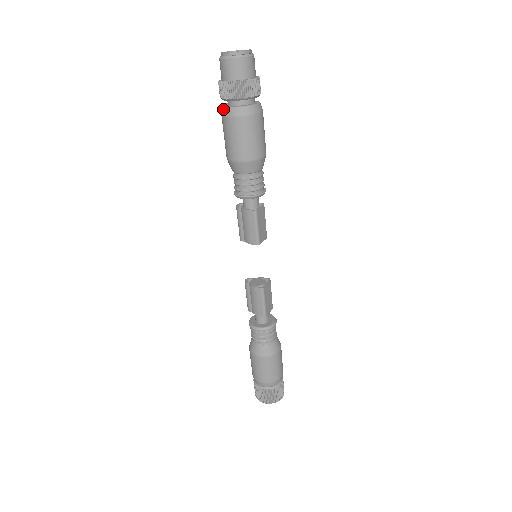
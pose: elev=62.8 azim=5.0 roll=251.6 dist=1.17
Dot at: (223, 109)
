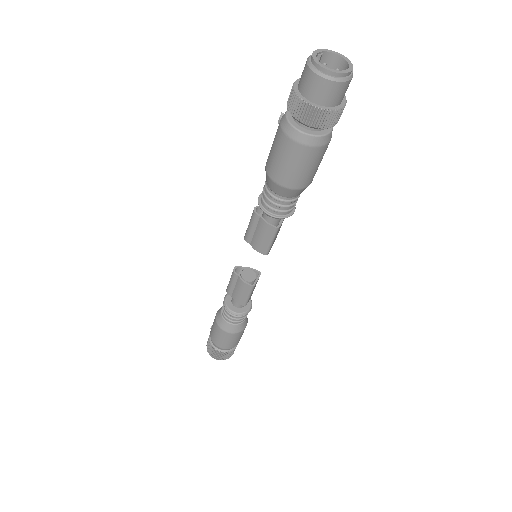
Dot at: (287, 125)
